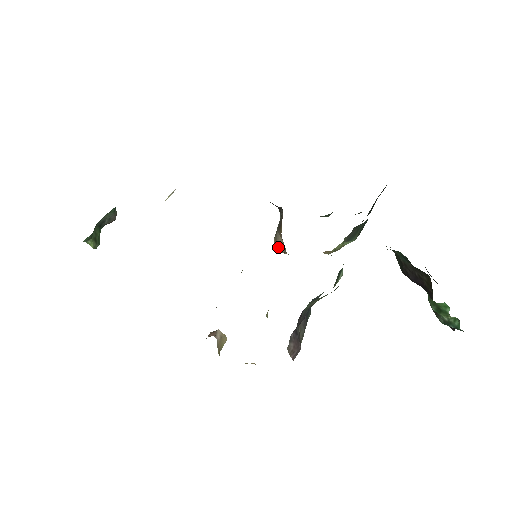
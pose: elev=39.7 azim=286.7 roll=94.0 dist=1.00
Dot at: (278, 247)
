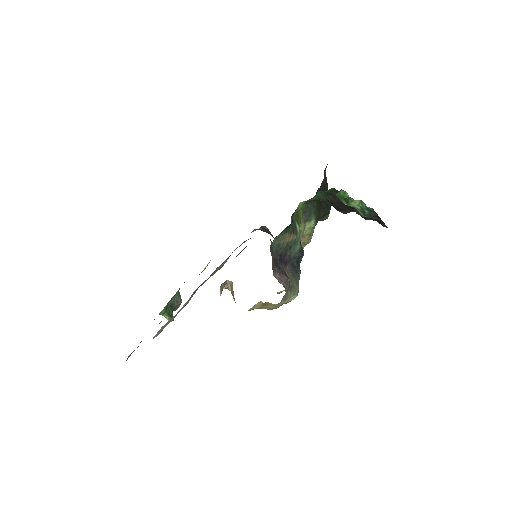
Dot at: occluded
